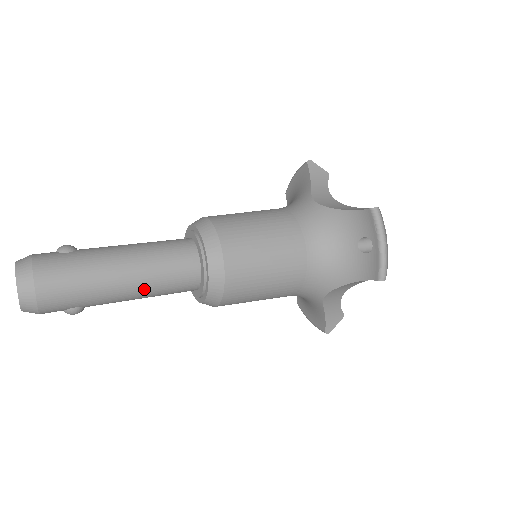
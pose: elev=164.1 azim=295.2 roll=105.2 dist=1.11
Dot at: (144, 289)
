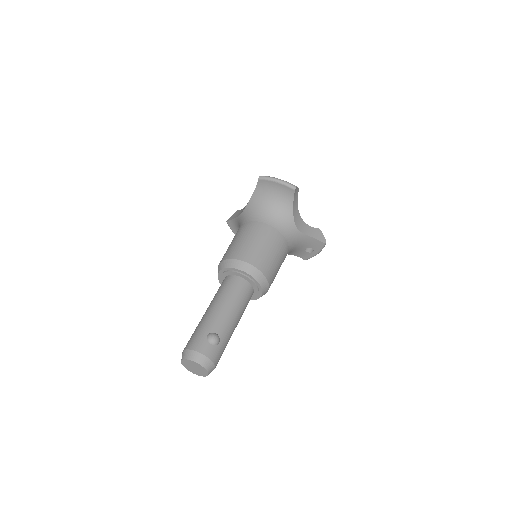
Dot at: occluded
